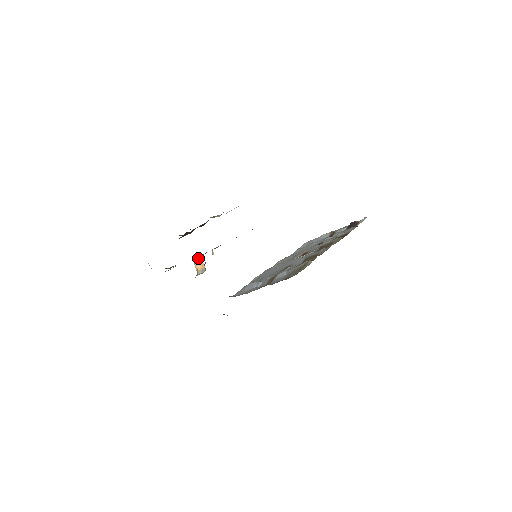
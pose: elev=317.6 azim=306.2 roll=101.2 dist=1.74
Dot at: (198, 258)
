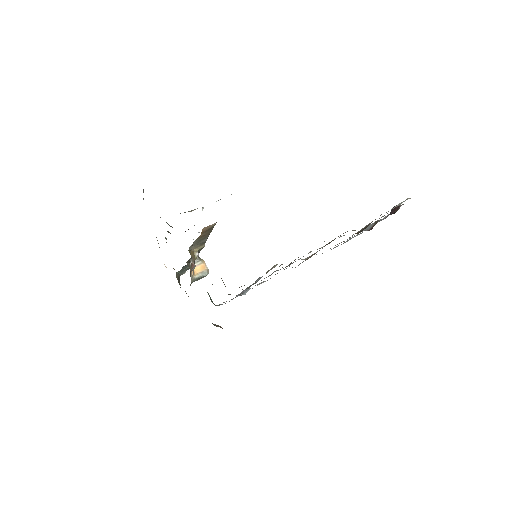
Dot at: (197, 259)
